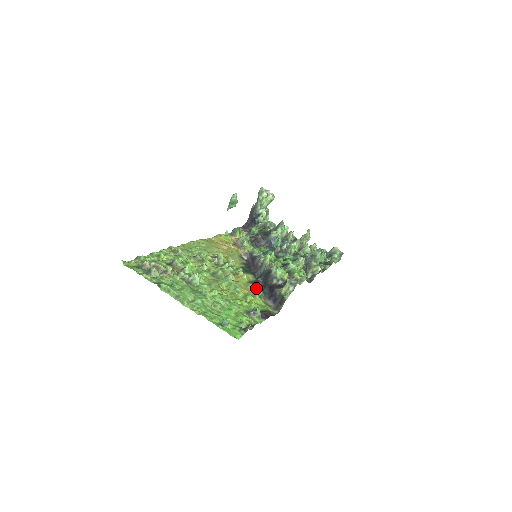
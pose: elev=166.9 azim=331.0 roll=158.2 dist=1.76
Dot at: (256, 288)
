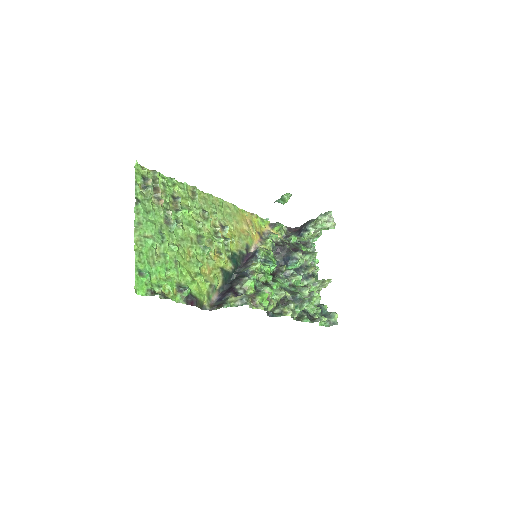
Dot at: (219, 277)
